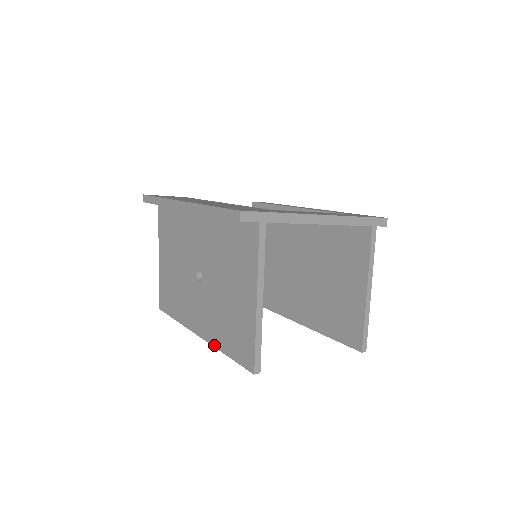
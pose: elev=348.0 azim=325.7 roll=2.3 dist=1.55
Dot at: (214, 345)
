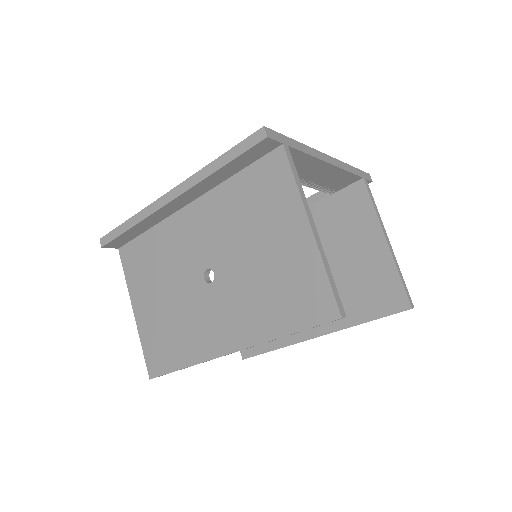
Dot at: (261, 341)
